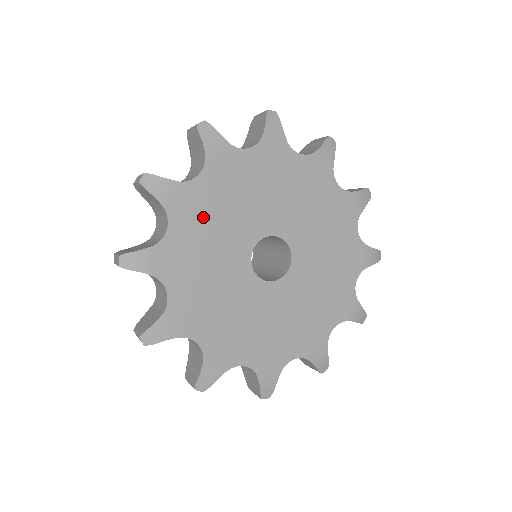
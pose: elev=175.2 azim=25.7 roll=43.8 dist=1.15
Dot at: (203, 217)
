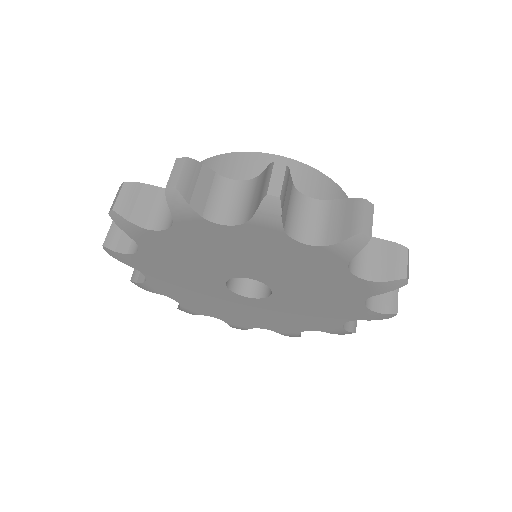
Dot at: (207, 243)
